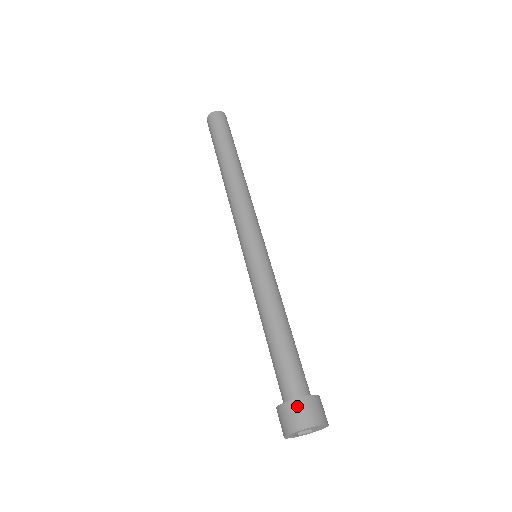
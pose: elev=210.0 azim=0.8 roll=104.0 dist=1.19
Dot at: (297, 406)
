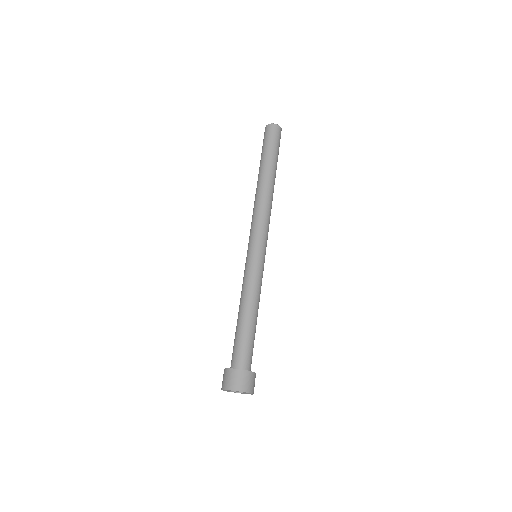
Dot at: (233, 374)
